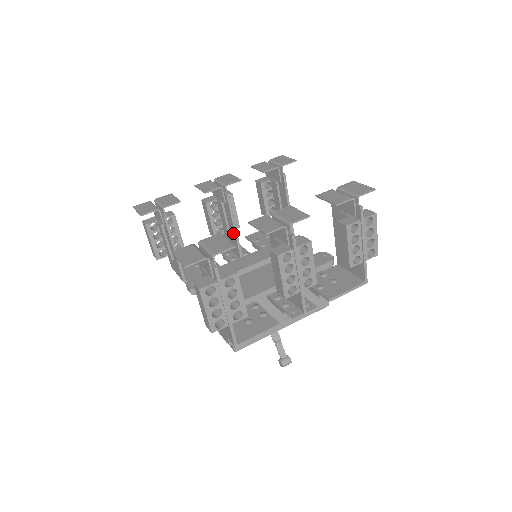
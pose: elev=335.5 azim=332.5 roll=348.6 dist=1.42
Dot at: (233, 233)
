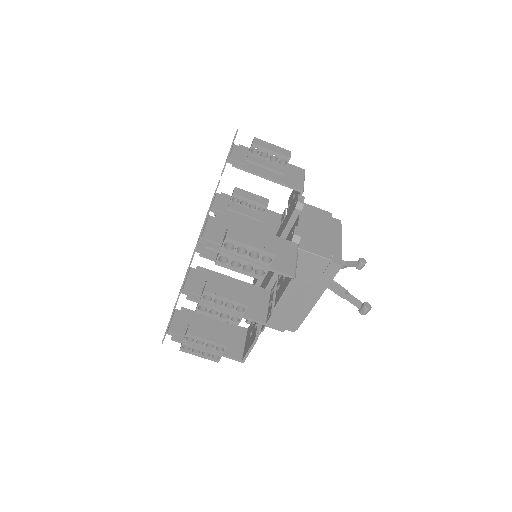
Dot at: (253, 227)
